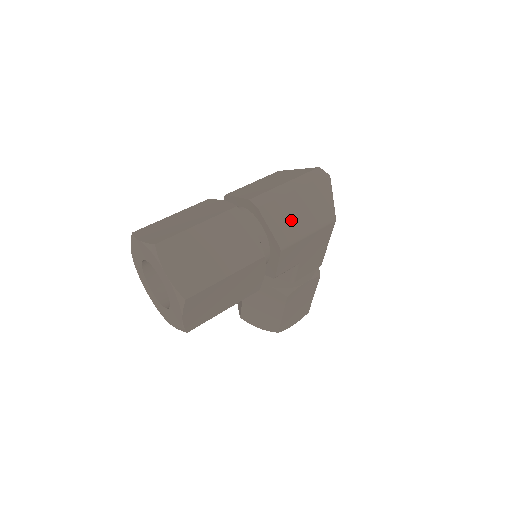
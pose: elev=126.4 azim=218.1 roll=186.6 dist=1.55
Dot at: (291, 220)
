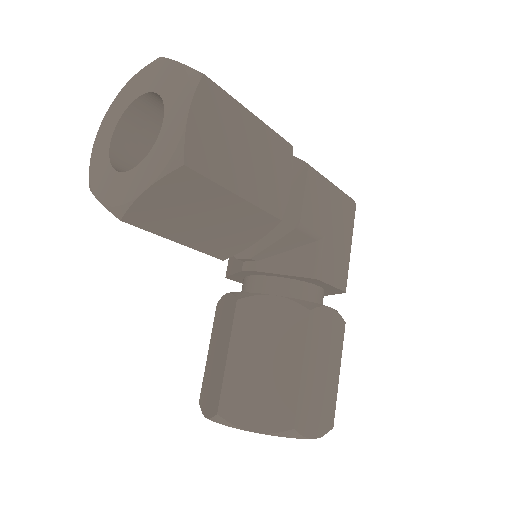
Dot at: occluded
